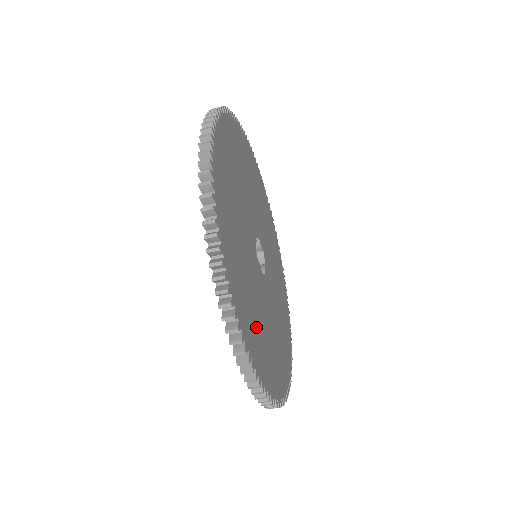
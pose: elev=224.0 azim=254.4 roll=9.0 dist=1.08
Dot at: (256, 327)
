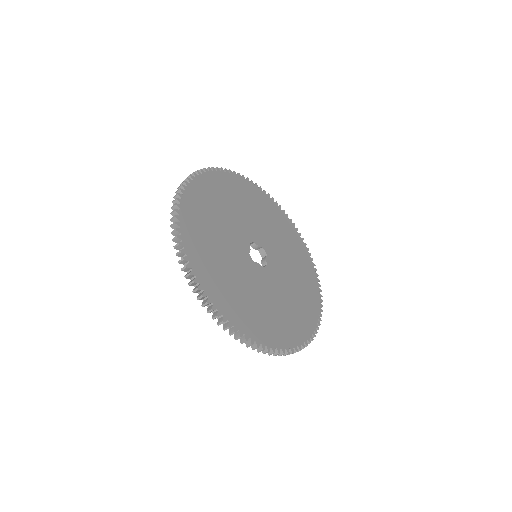
Dot at: (259, 315)
